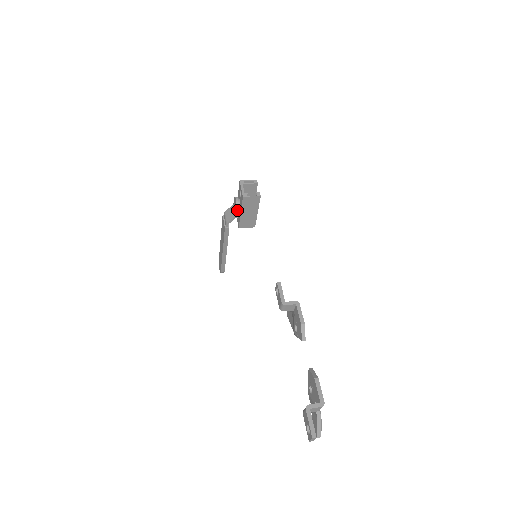
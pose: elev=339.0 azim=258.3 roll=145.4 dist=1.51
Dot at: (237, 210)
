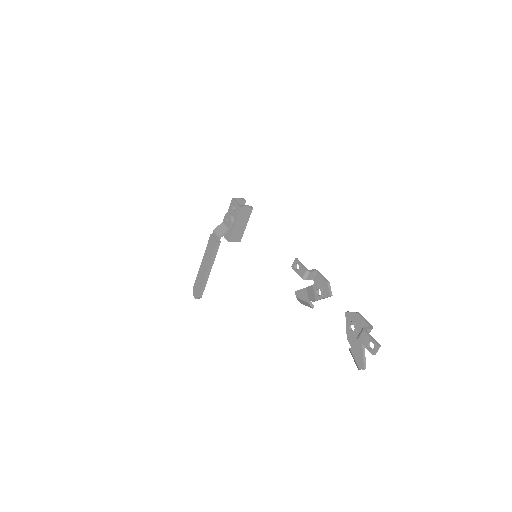
Dot at: (231, 222)
